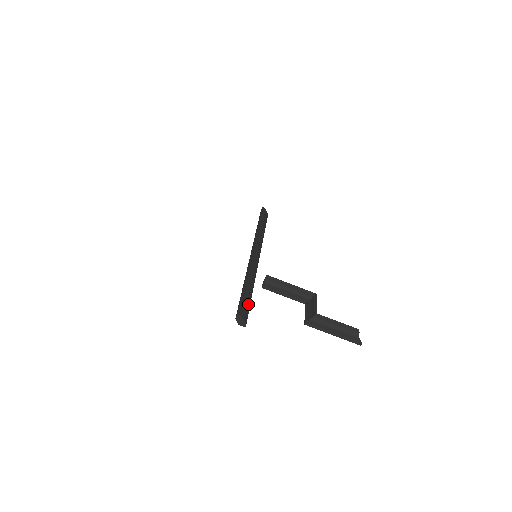
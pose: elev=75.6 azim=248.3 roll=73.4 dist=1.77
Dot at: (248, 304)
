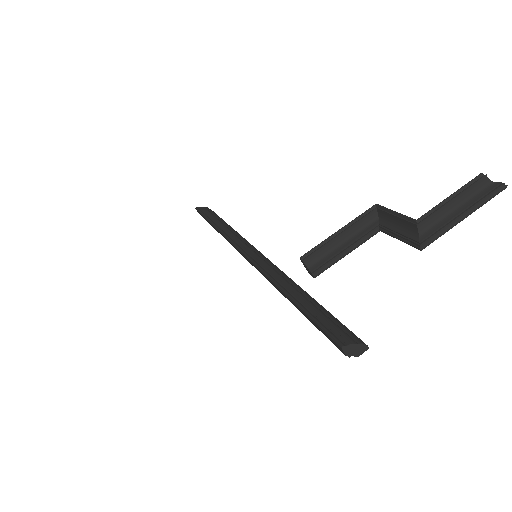
Dot at: (329, 317)
